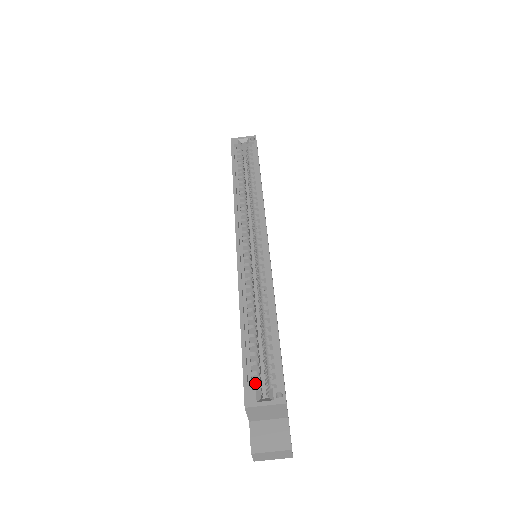
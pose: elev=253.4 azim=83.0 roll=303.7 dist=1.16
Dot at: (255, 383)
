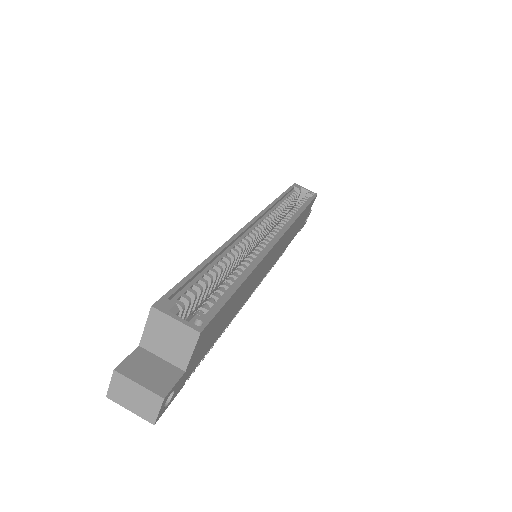
Dot at: (180, 302)
